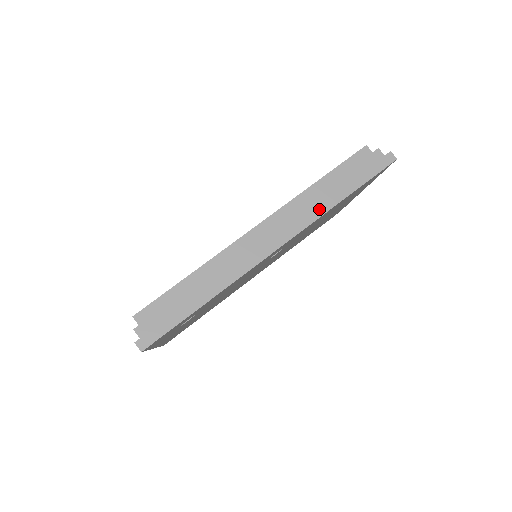
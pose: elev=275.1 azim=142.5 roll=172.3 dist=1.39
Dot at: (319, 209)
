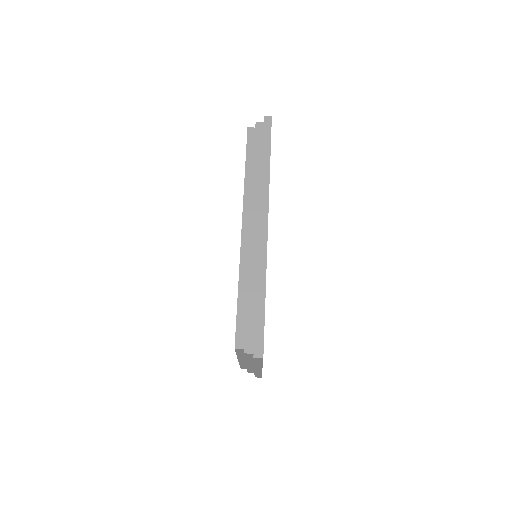
Dot at: (264, 182)
